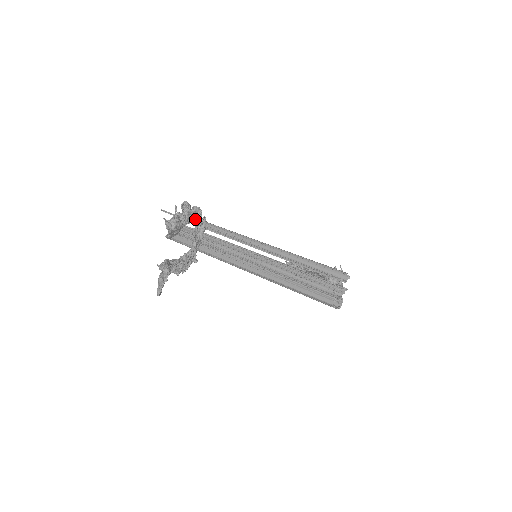
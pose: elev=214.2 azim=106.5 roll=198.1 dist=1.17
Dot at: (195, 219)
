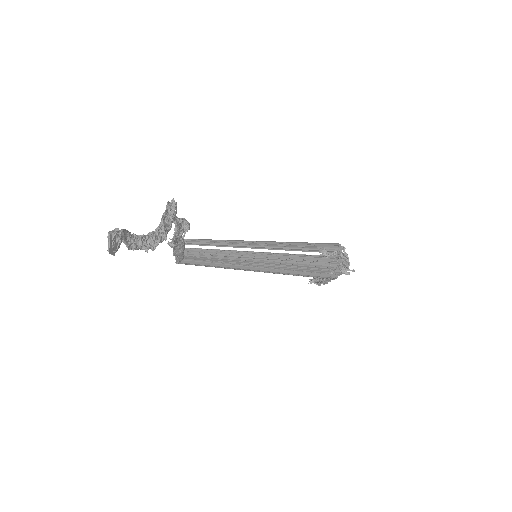
Dot at: (166, 205)
